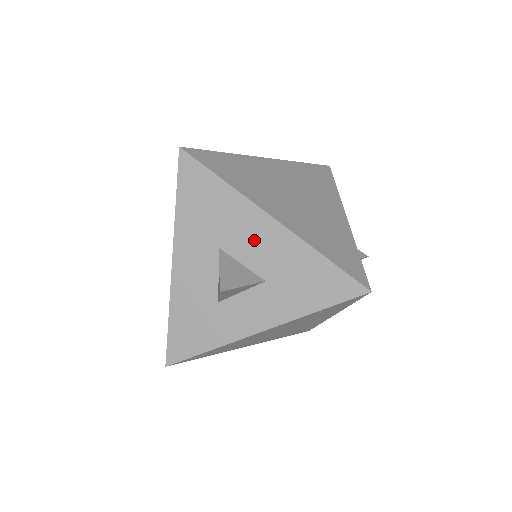
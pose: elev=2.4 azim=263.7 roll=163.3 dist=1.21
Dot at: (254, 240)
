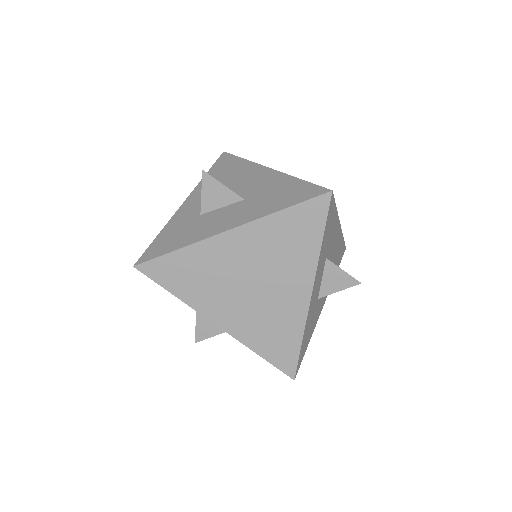
Dot at: occluded
